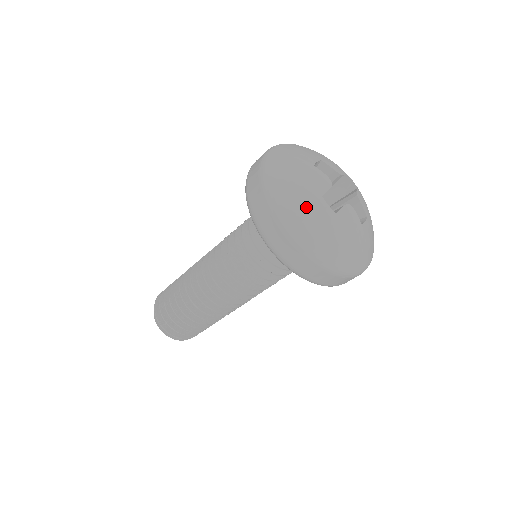
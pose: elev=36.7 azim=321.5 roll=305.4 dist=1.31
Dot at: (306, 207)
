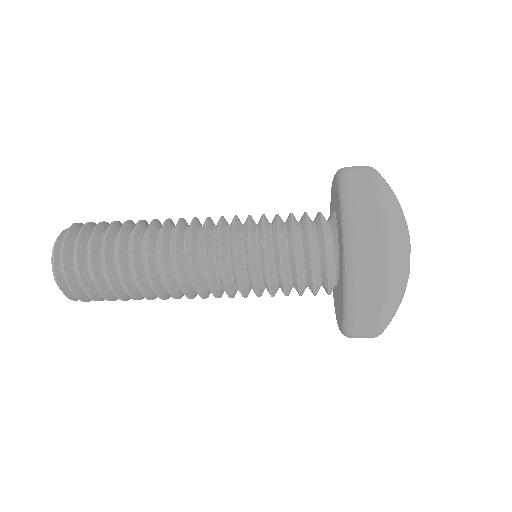
Dot at: (404, 259)
